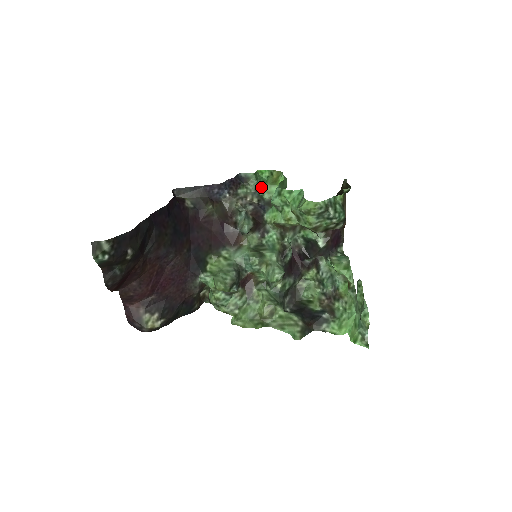
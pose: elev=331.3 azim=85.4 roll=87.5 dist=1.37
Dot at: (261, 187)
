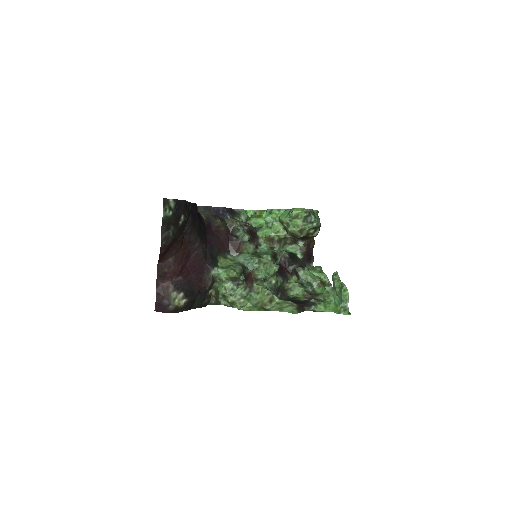
Dot at: (249, 219)
